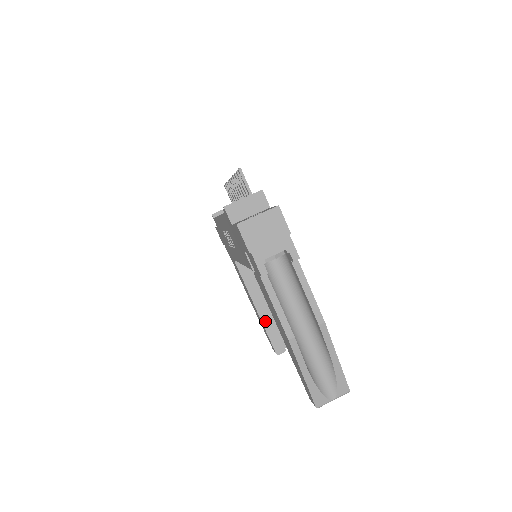
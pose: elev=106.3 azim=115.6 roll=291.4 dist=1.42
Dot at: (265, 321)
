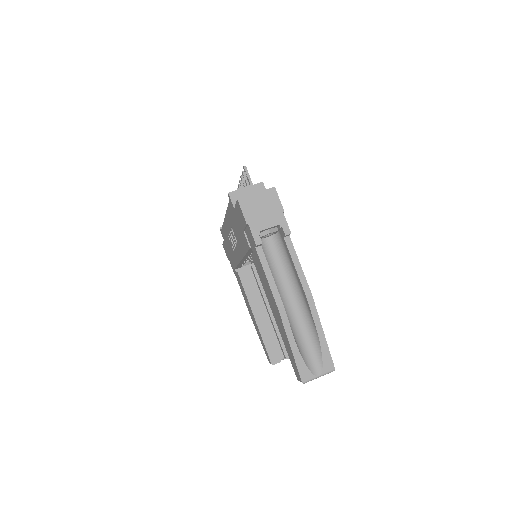
Dot at: (262, 330)
